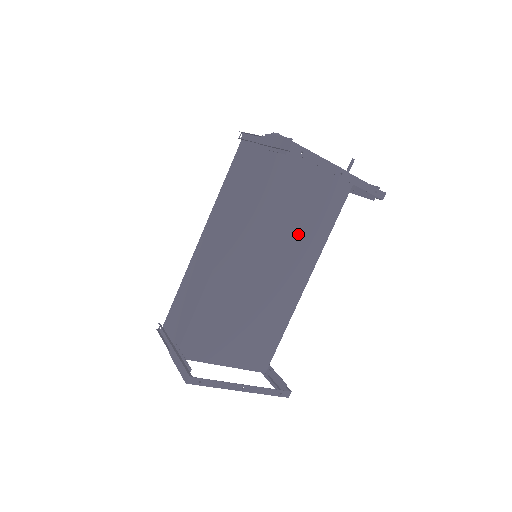
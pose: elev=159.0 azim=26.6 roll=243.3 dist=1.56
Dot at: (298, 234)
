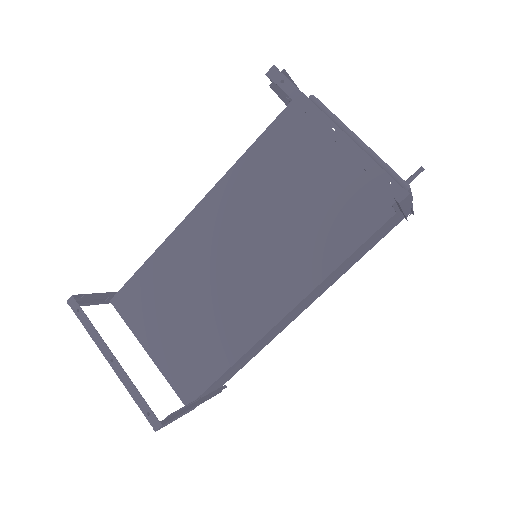
Dot at: (295, 235)
